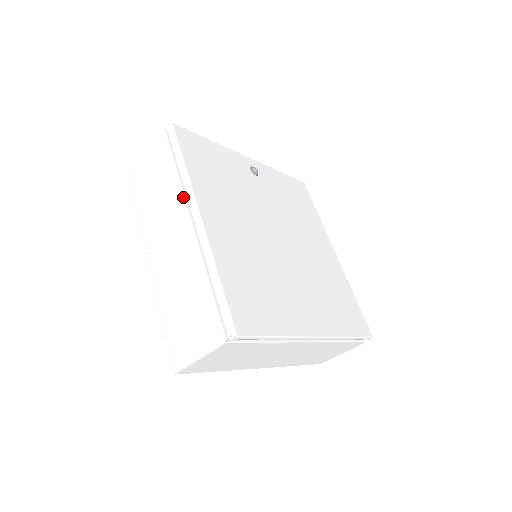
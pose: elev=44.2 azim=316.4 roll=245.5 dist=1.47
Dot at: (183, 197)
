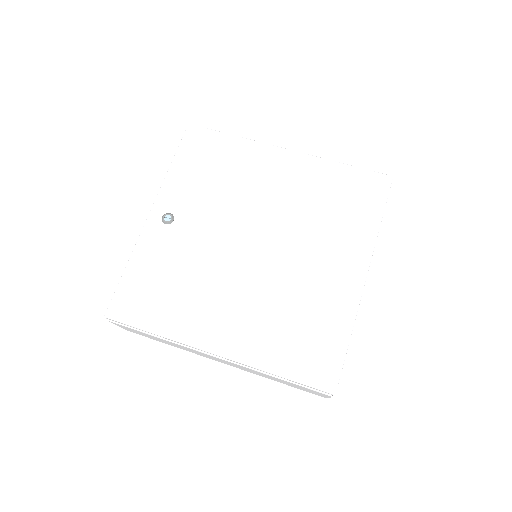
Dot at: occluded
